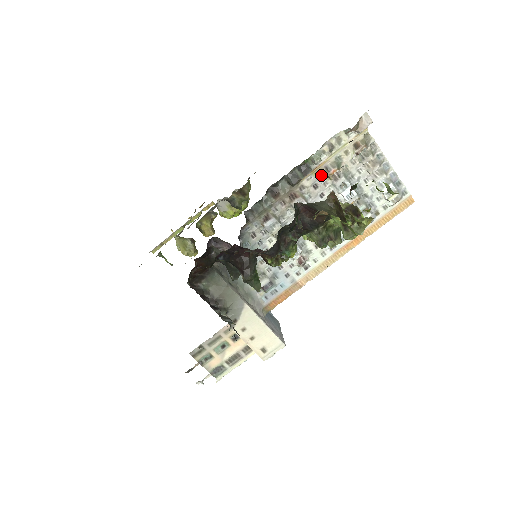
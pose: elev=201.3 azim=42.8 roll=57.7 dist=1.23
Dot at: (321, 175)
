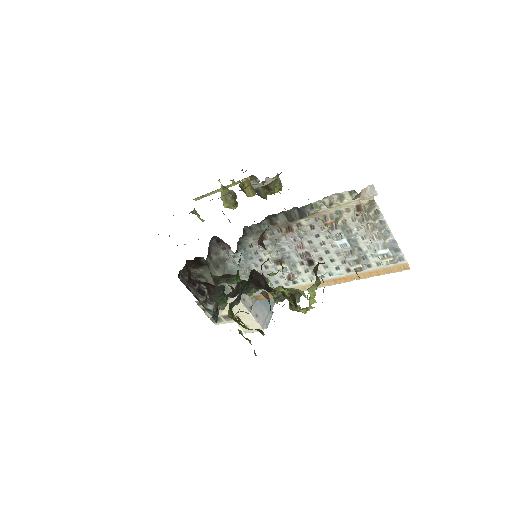
Dot at: (319, 220)
